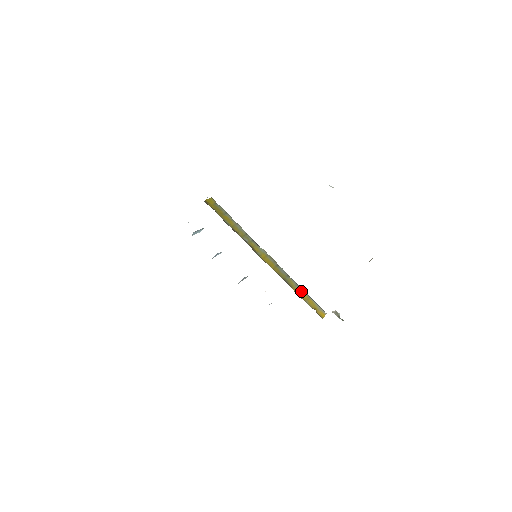
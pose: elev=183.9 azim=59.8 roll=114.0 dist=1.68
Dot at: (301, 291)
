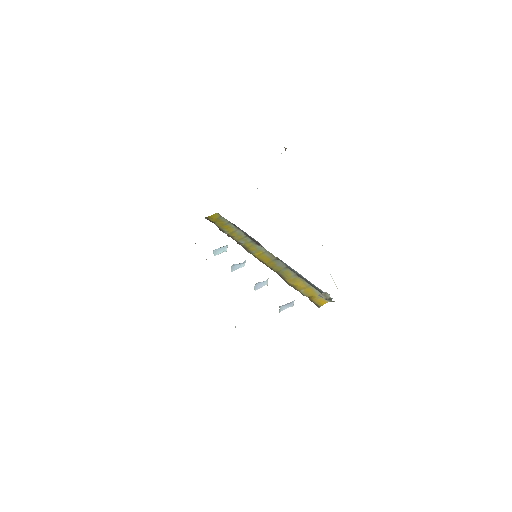
Dot at: (299, 281)
